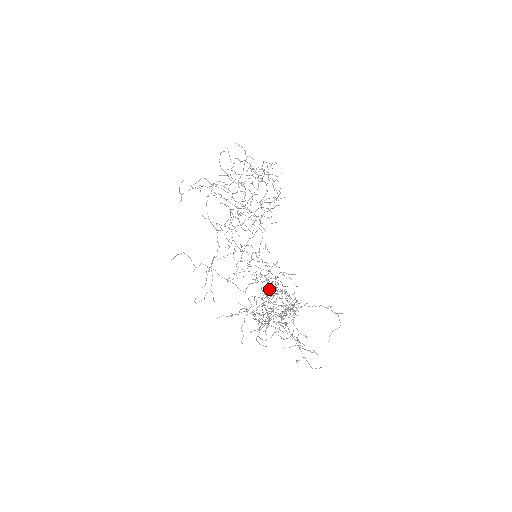
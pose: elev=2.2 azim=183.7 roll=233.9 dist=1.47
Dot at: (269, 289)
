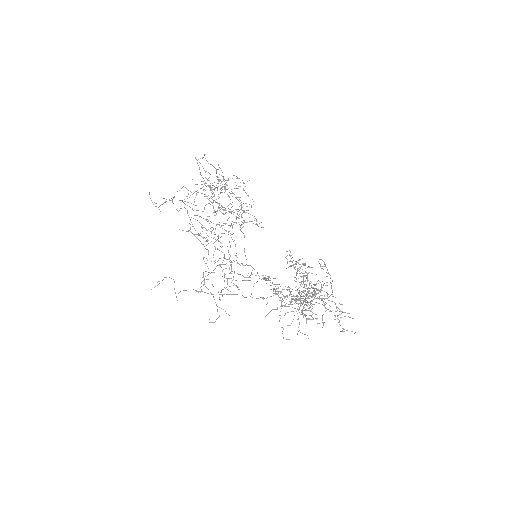
Dot at: occluded
